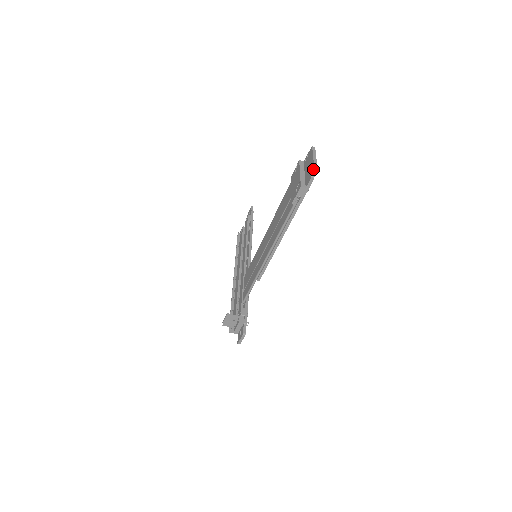
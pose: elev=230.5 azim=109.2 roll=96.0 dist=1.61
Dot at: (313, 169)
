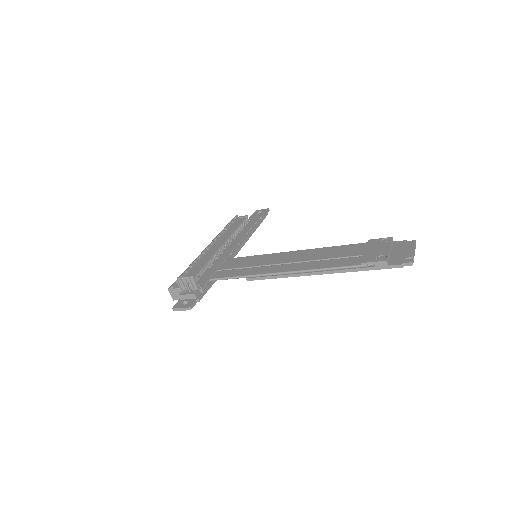
Dot at: (411, 260)
